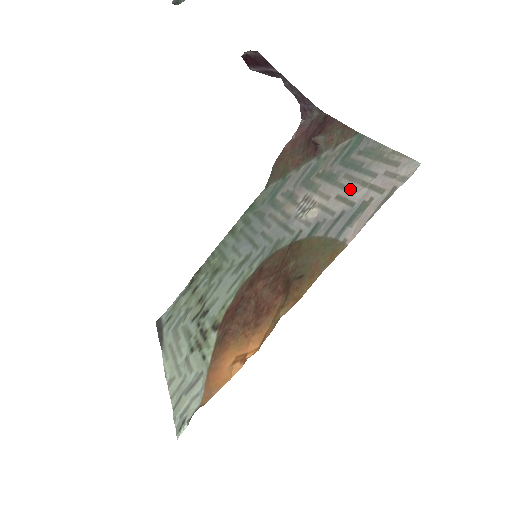
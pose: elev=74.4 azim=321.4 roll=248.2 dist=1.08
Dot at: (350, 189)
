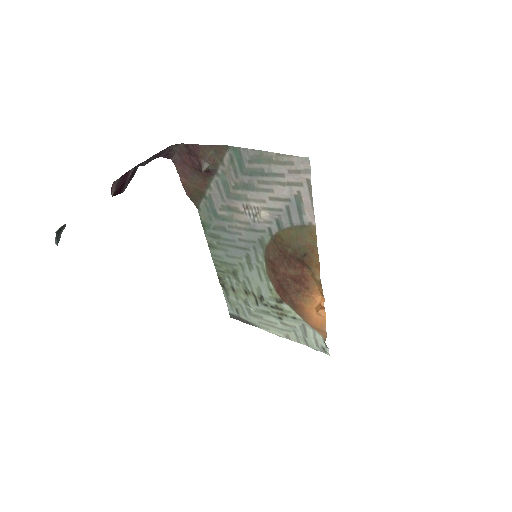
Dot at: (274, 191)
